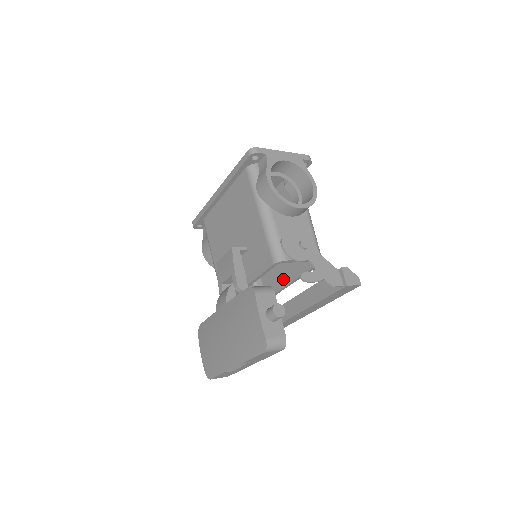
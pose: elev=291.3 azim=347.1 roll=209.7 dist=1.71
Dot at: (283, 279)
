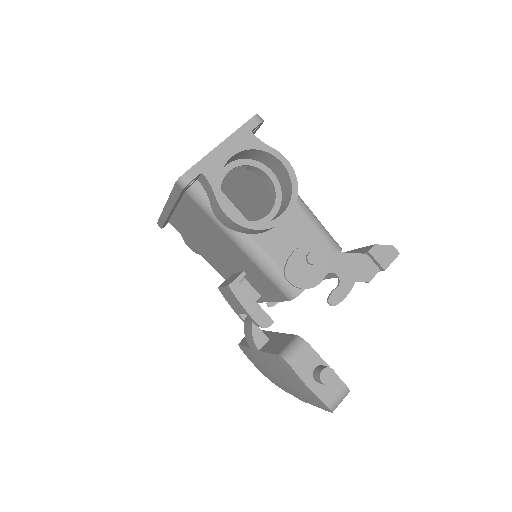
Dot at: occluded
